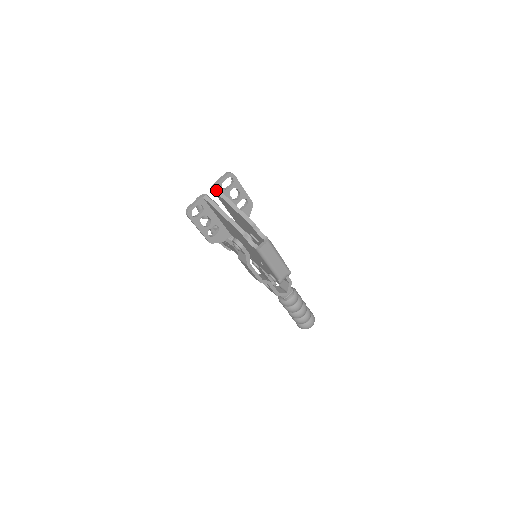
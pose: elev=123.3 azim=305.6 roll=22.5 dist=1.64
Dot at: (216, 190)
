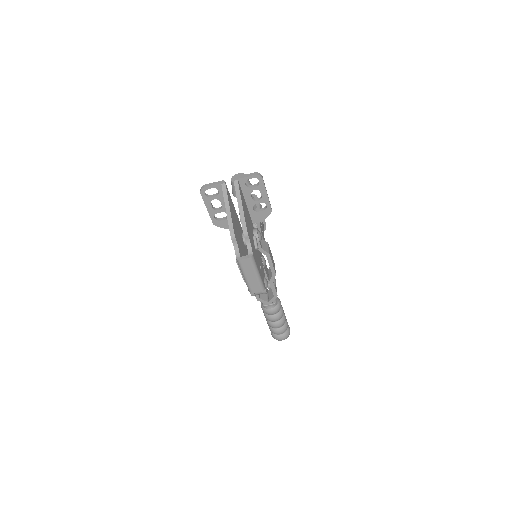
Dot at: (236, 184)
